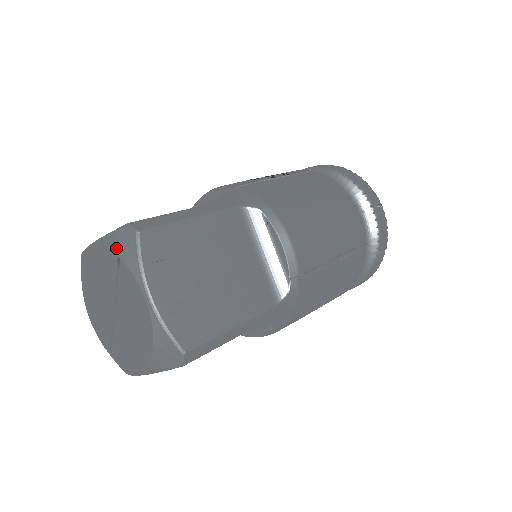
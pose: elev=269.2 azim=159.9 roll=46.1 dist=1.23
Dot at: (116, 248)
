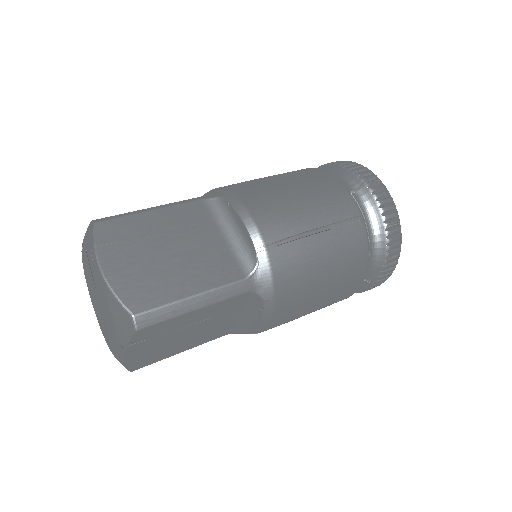
Dot at: (85, 243)
